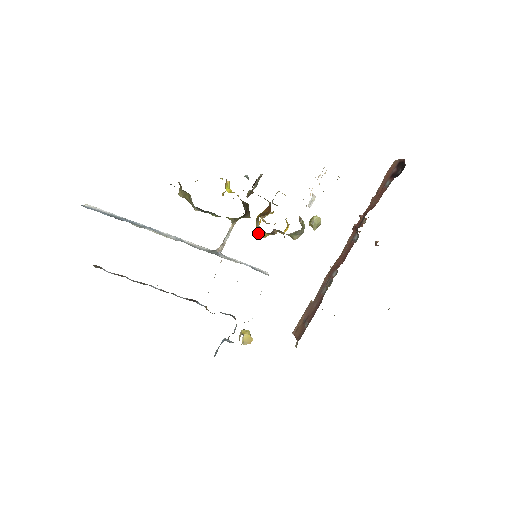
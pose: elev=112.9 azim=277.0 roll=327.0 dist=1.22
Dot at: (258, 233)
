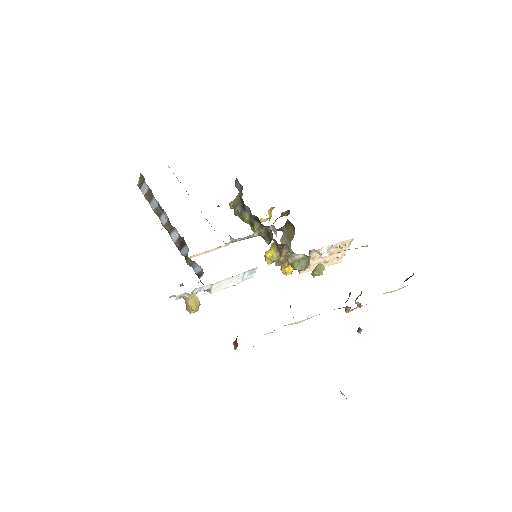
Dot at: (268, 251)
